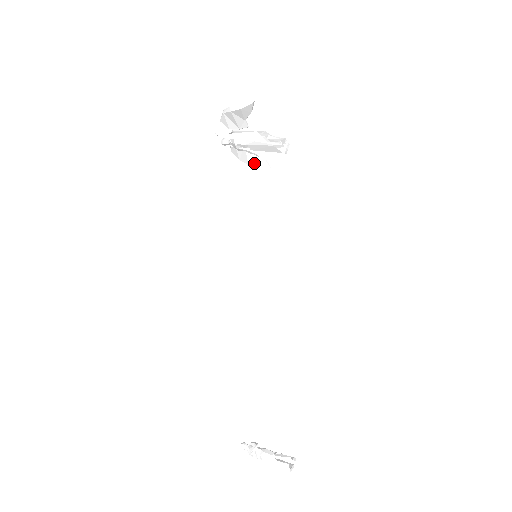
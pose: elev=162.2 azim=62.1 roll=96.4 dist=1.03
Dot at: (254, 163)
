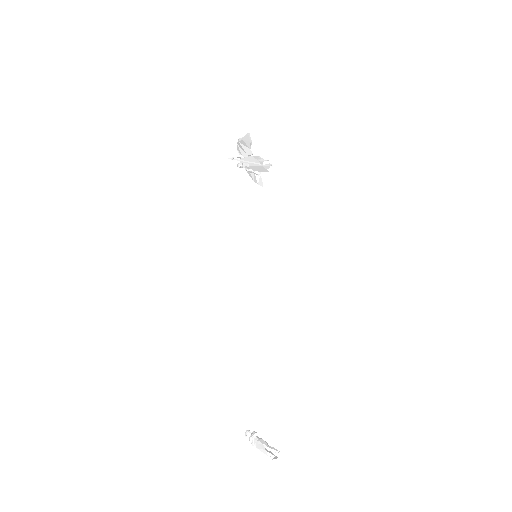
Dot at: (261, 183)
